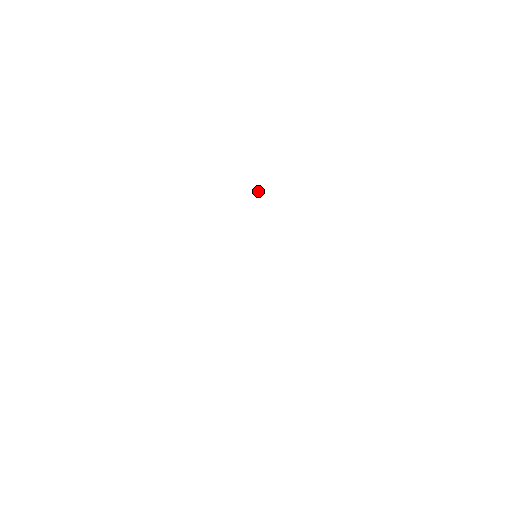
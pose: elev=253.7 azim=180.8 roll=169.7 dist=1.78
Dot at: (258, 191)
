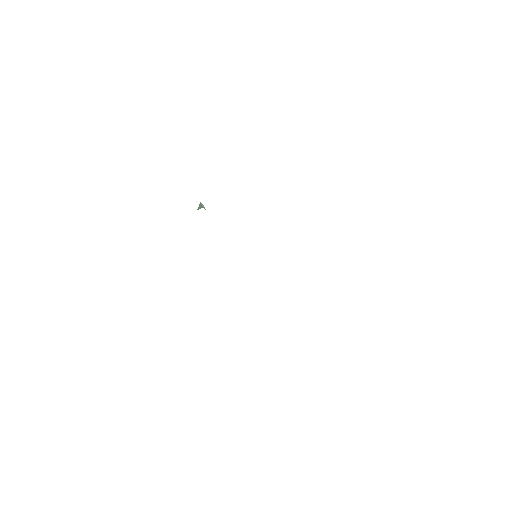
Dot at: occluded
